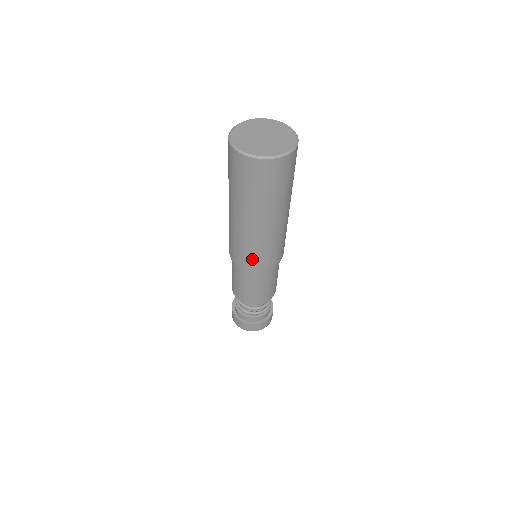
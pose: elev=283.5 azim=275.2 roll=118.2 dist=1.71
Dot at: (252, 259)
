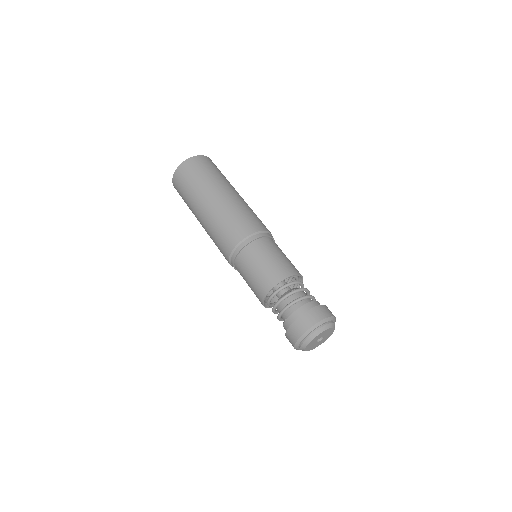
Dot at: (249, 221)
